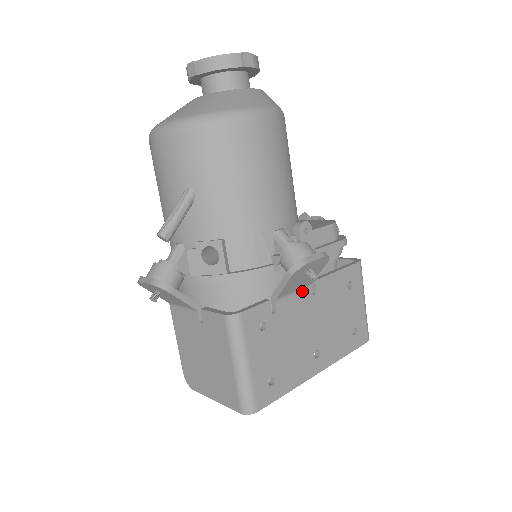
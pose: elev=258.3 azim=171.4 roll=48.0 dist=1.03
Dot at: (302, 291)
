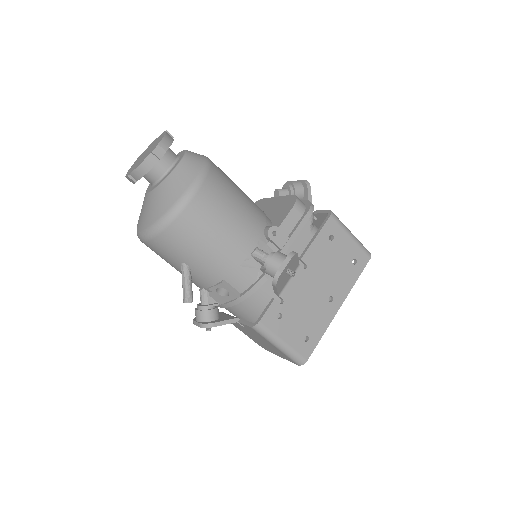
Dot at: (295, 274)
